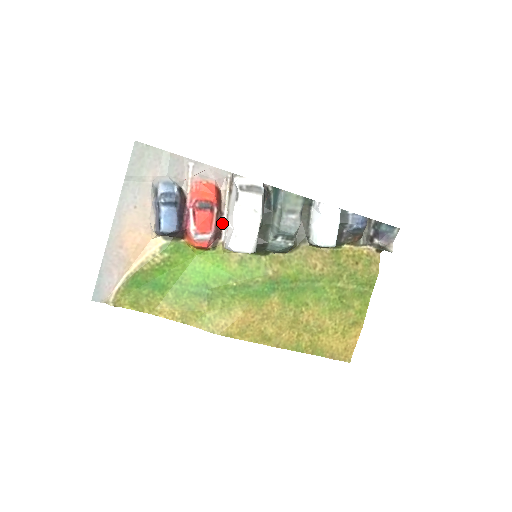
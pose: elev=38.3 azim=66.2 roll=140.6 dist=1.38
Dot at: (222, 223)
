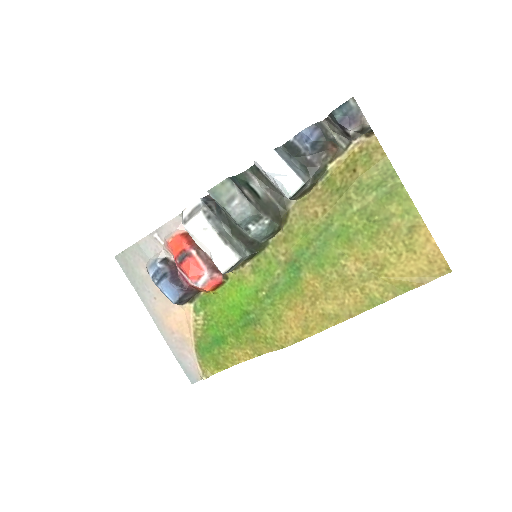
Dot at: (209, 256)
